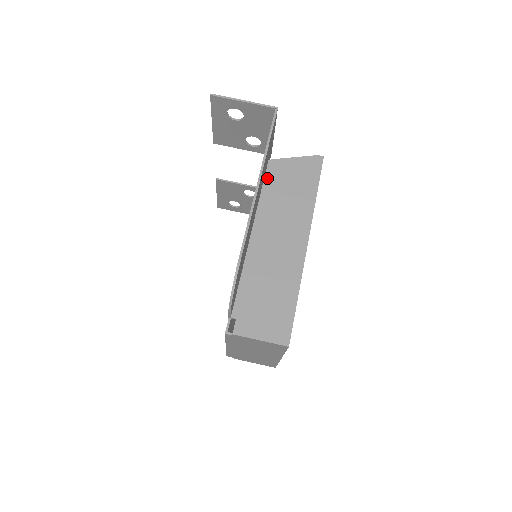
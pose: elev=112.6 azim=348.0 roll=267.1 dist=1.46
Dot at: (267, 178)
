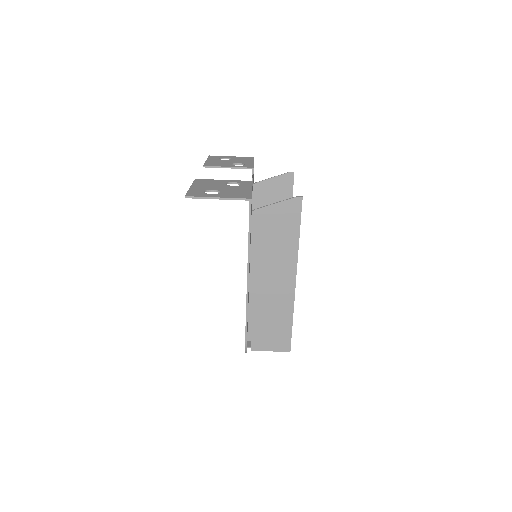
Dot at: (253, 230)
